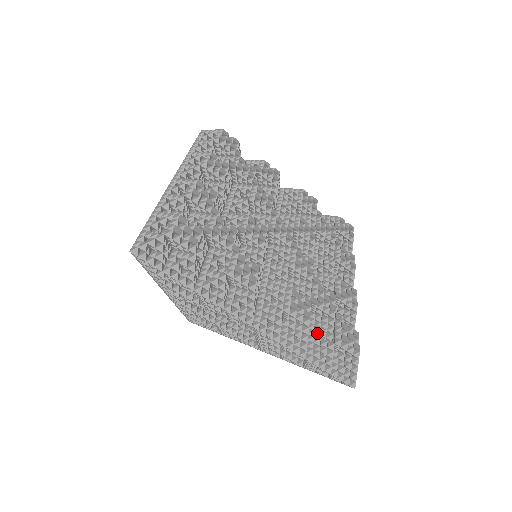
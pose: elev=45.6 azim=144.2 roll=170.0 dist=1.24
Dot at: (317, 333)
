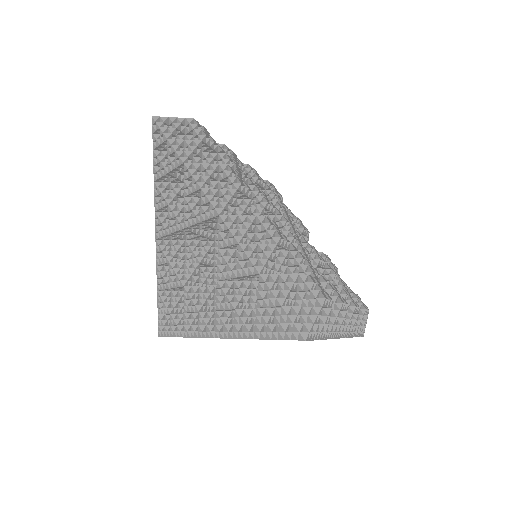
Dot at: occluded
